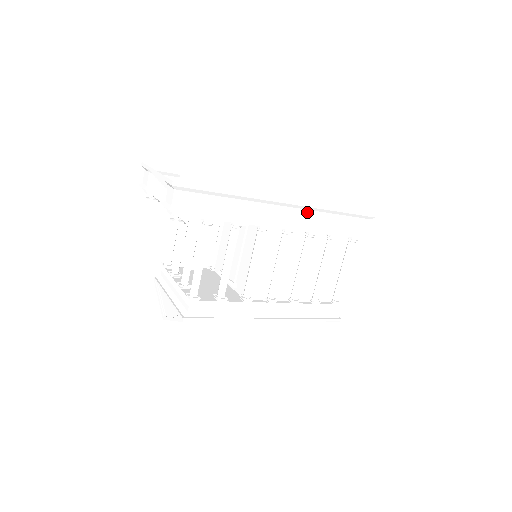
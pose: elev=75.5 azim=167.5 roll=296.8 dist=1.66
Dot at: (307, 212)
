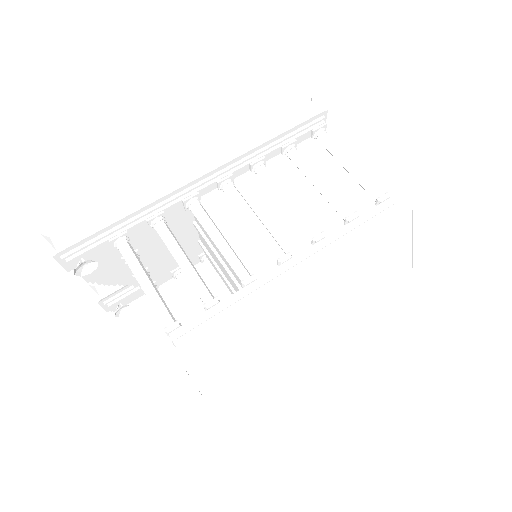
Dot at: (224, 150)
